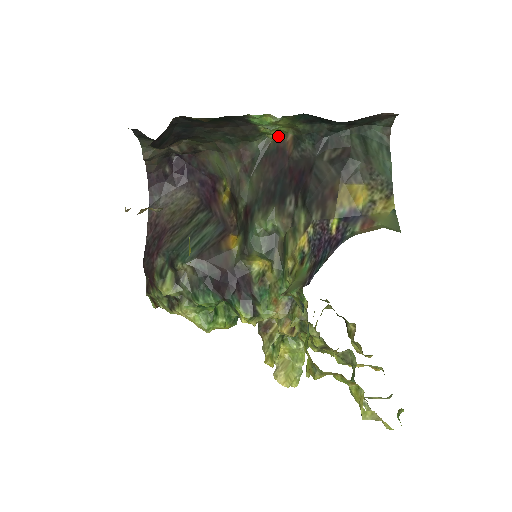
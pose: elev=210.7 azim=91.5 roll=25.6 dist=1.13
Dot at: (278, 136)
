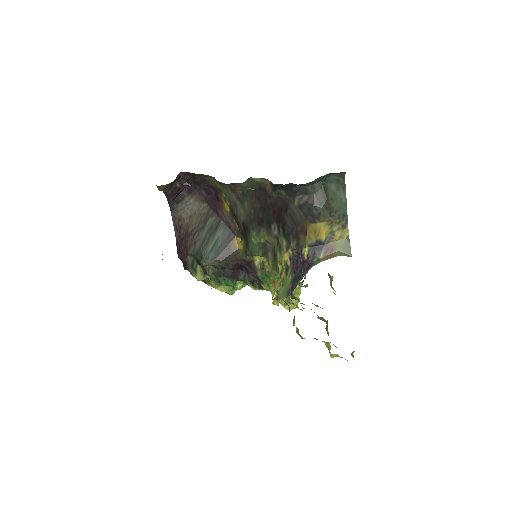
Dot at: (259, 178)
